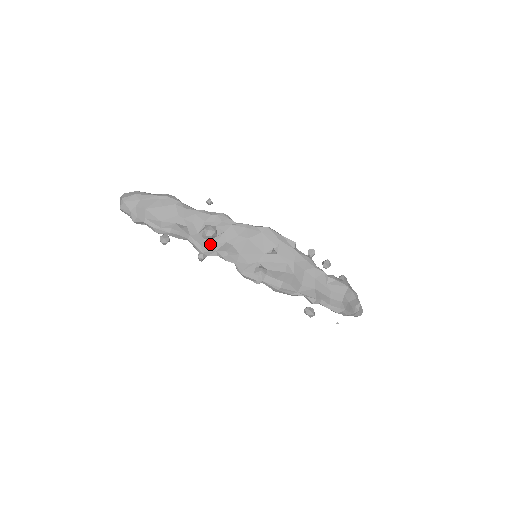
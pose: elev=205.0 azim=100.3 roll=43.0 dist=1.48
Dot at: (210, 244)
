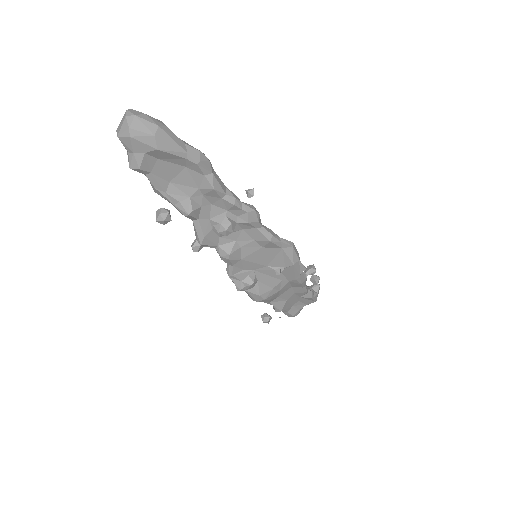
Dot at: (216, 236)
